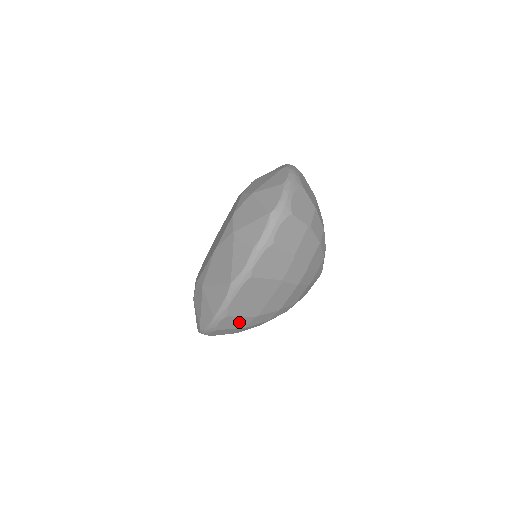
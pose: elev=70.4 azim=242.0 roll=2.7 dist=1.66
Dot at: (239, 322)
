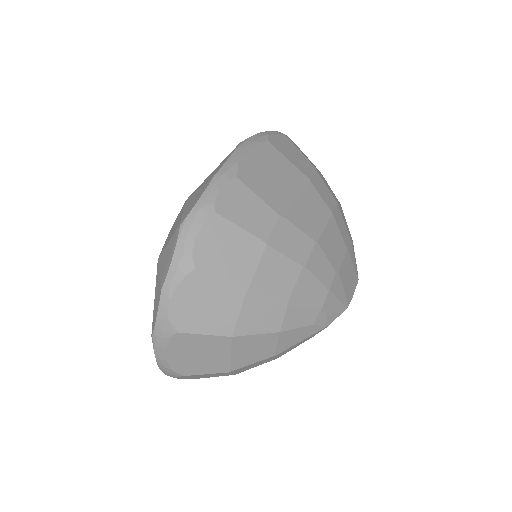
Dot at: (255, 214)
